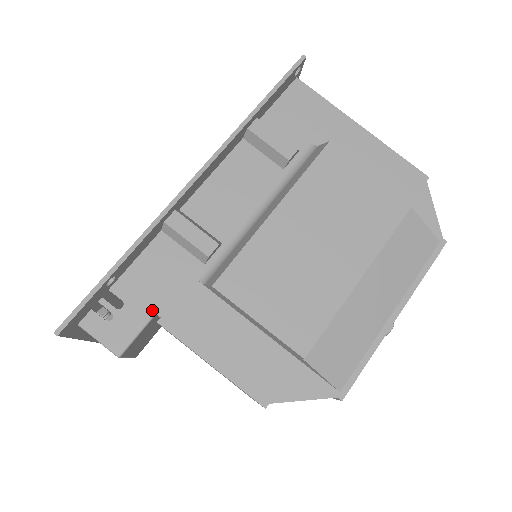
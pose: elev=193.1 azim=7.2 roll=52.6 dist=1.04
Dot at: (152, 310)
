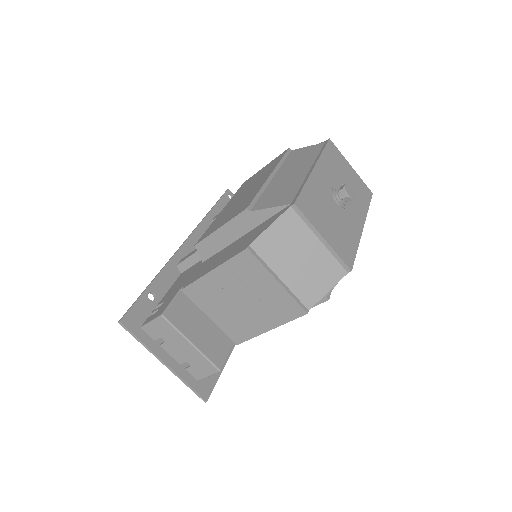
Dot at: (178, 290)
